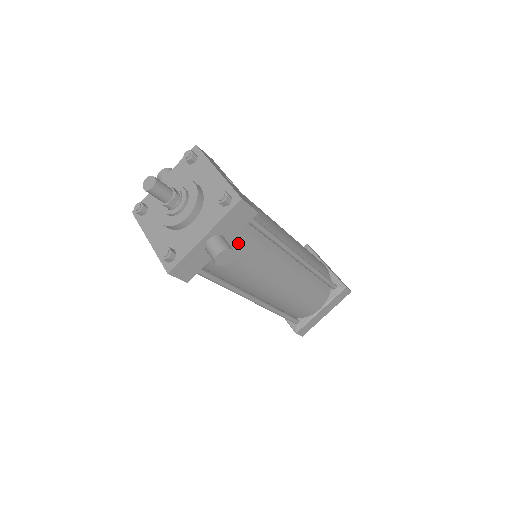
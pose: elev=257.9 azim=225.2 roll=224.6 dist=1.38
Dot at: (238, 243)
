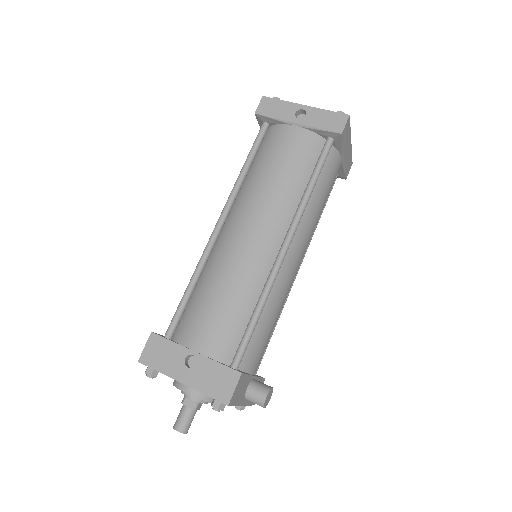
Dot at: (255, 358)
